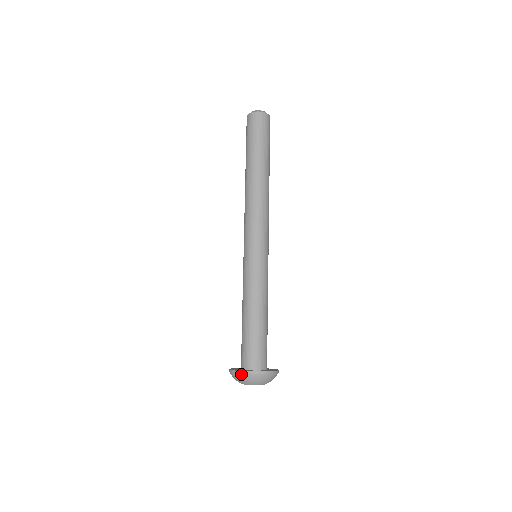
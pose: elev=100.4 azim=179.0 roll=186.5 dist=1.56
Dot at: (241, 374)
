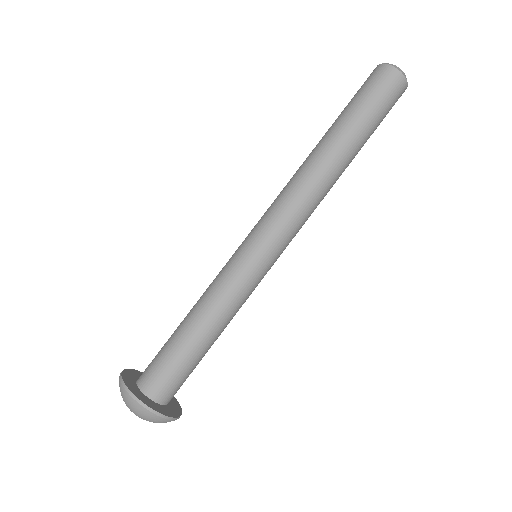
Dot at: (148, 411)
